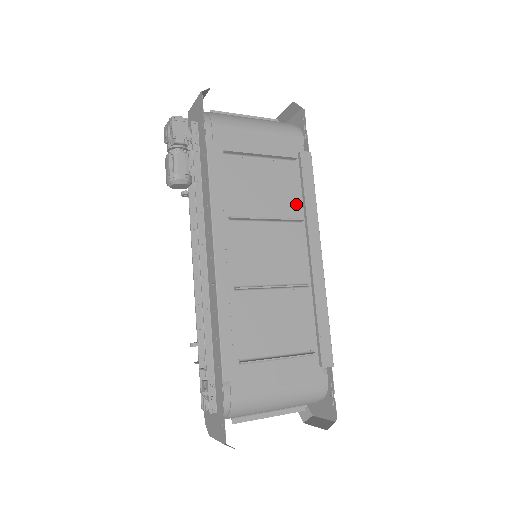
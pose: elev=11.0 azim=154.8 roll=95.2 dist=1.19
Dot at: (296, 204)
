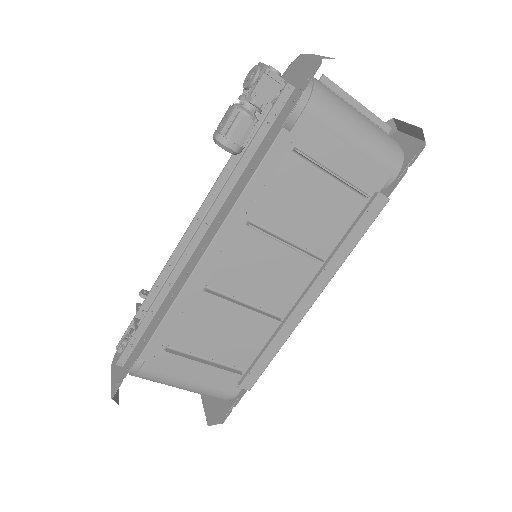
Dot at: (330, 241)
